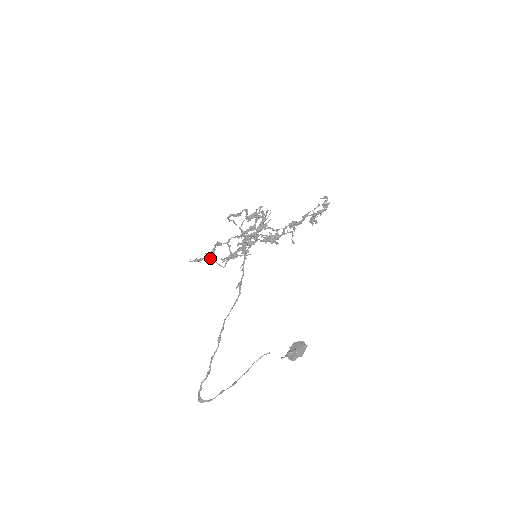
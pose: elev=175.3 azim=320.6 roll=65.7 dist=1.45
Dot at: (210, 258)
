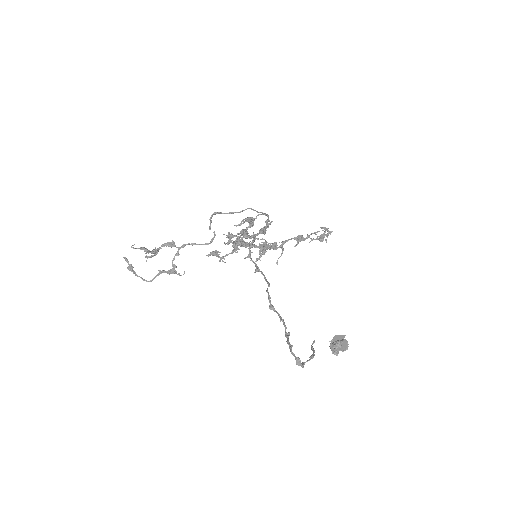
Dot at: occluded
